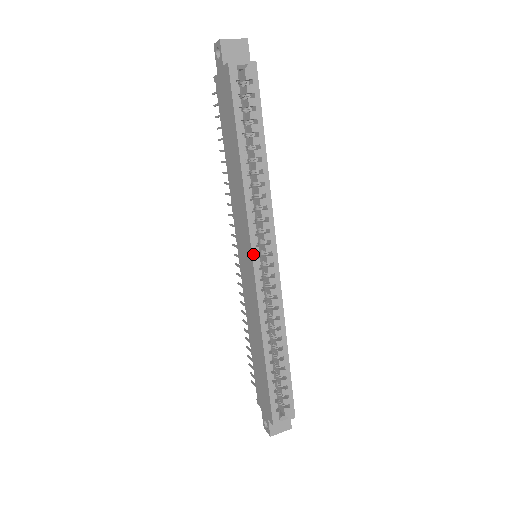
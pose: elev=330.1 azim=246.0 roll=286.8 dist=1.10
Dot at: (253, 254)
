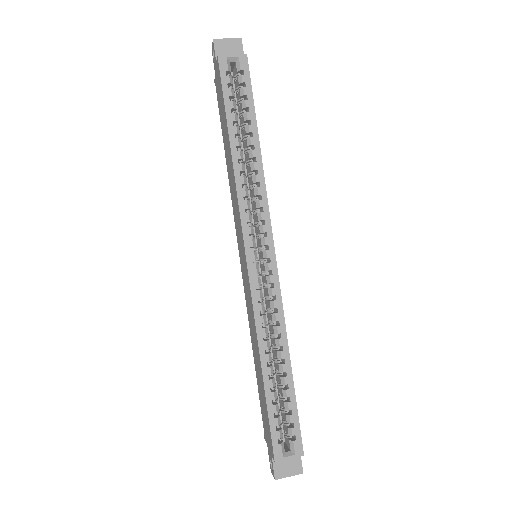
Dot at: (246, 246)
